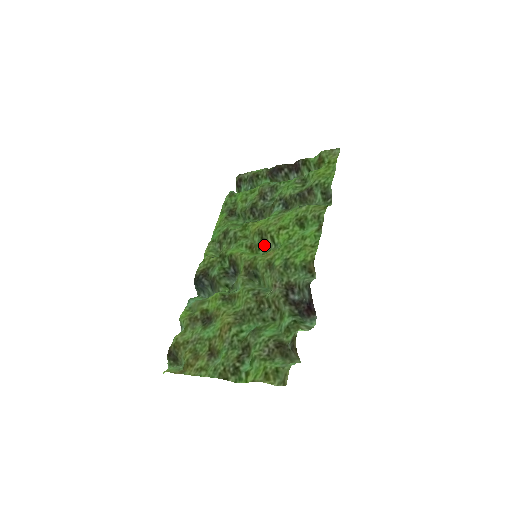
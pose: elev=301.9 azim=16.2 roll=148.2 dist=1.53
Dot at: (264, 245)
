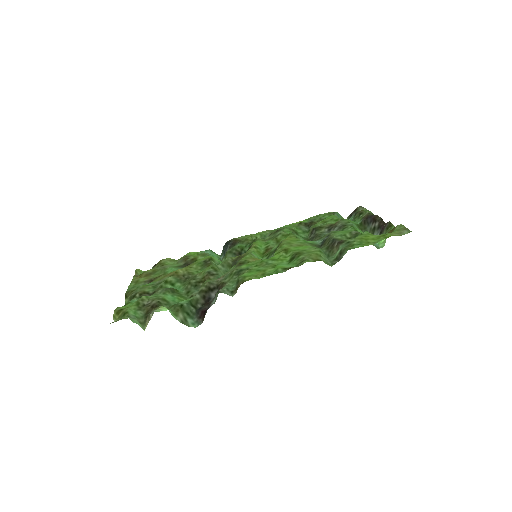
Dot at: (271, 255)
